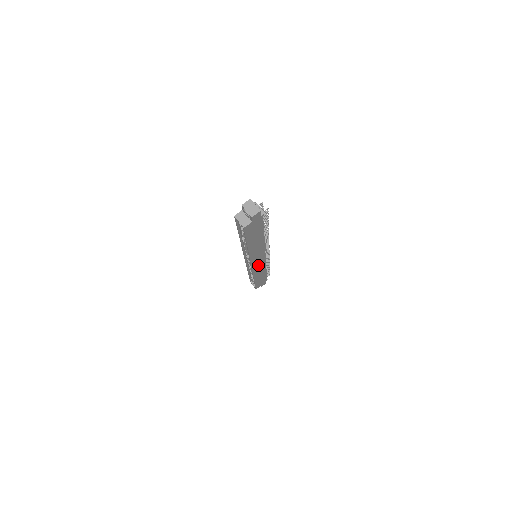
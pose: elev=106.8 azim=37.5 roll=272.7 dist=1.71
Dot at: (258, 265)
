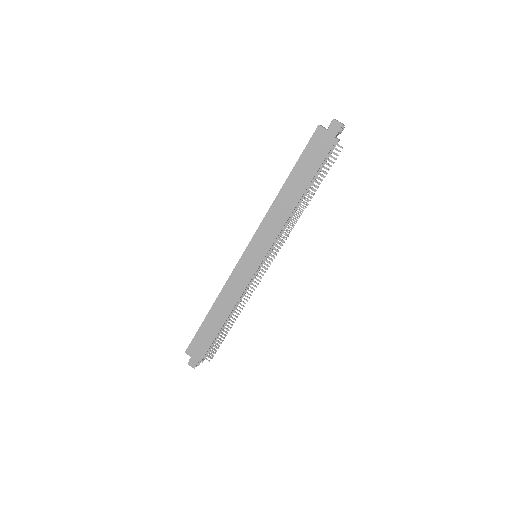
Dot at: (244, 270)
